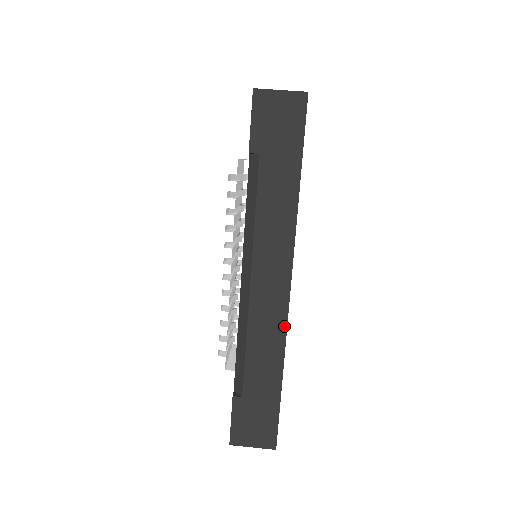
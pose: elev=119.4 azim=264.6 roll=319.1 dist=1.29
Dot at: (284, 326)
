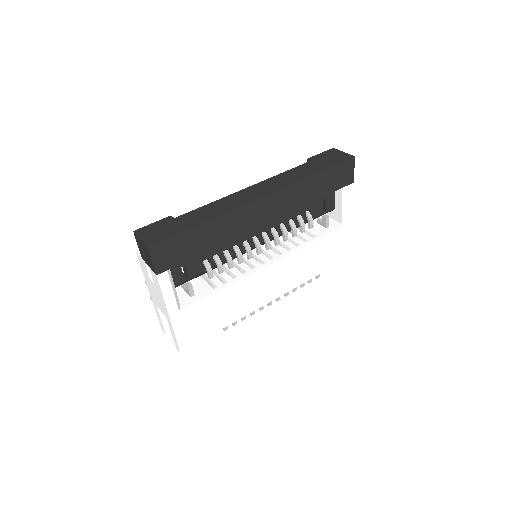
Dot at: (238, 206)
